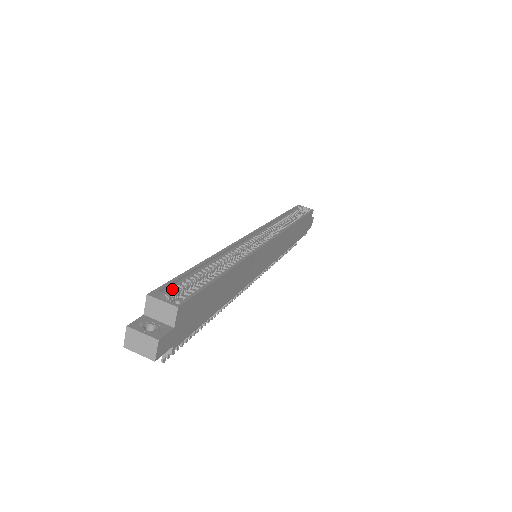
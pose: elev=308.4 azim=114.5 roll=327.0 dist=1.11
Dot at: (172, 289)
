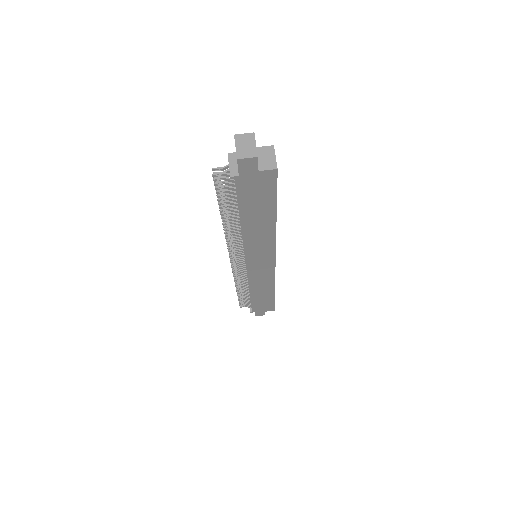
Dot at: occluded
